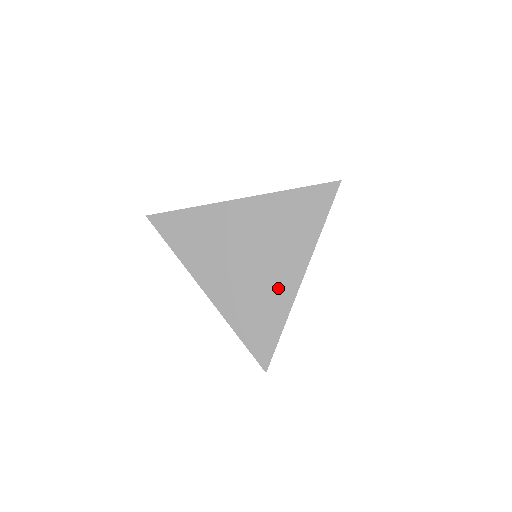
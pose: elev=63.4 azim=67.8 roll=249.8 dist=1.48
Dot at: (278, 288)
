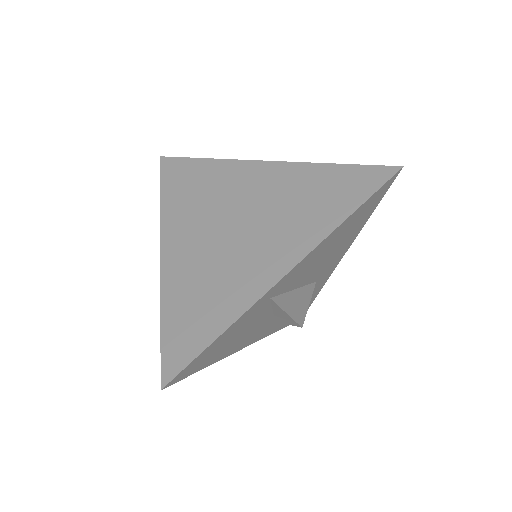
Dot at: (246, 276)
